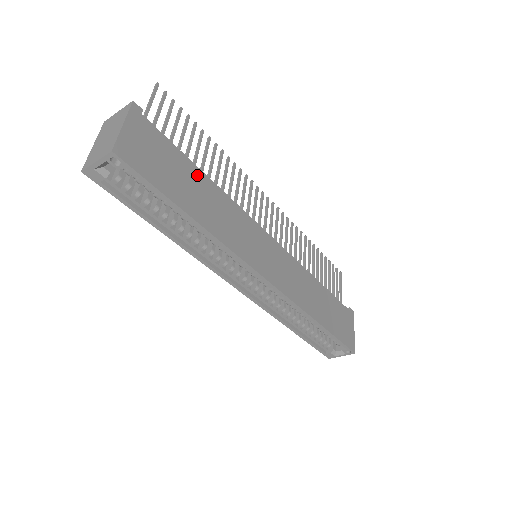
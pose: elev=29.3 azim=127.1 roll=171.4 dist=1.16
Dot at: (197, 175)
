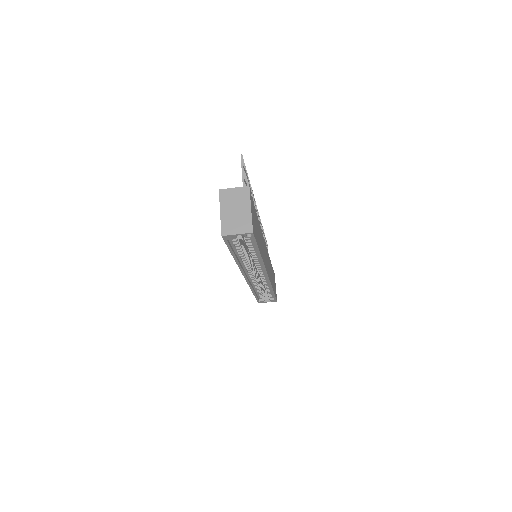
Dot at: occluded
